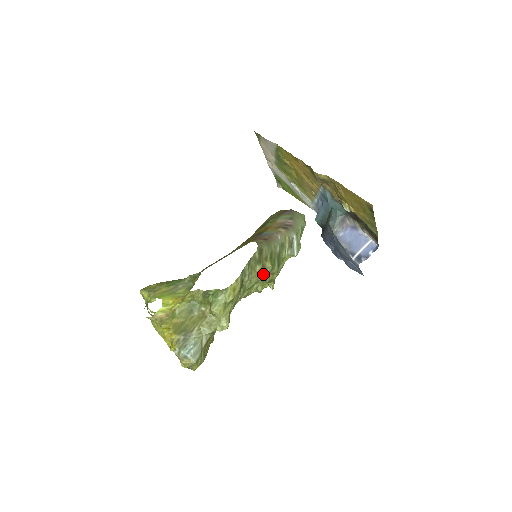
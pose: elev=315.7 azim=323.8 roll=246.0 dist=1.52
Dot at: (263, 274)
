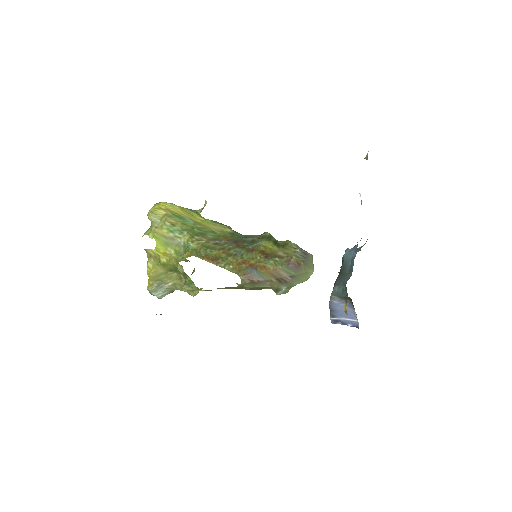
Dot at: occluded
